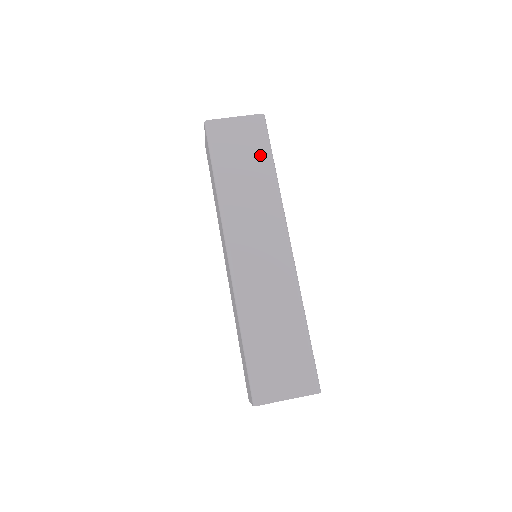
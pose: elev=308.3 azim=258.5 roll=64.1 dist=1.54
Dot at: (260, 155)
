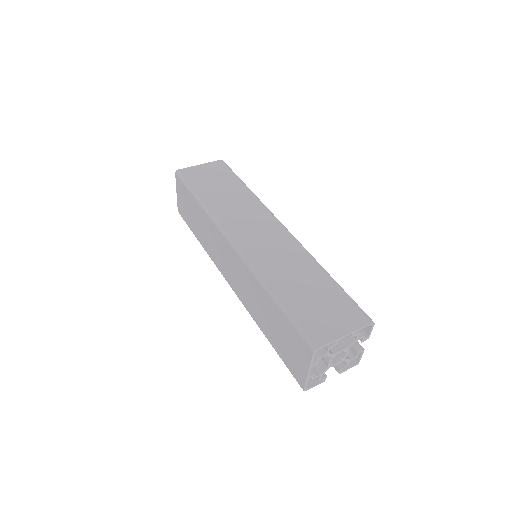
Dot at: (231, 180)
